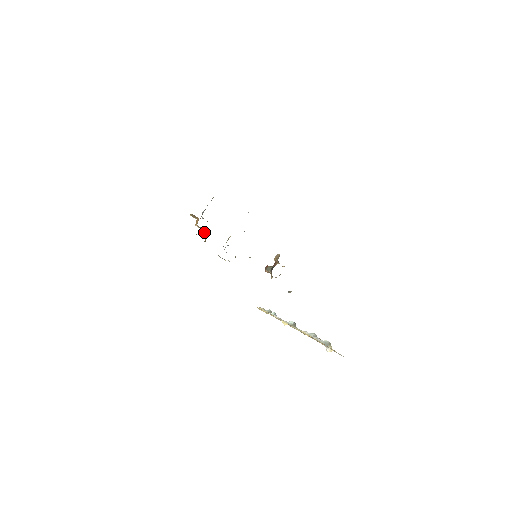
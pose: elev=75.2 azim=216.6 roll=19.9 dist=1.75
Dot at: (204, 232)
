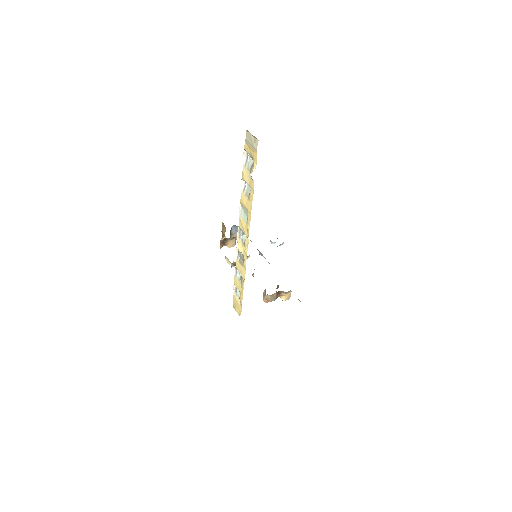
Dot at: (224, 236)
